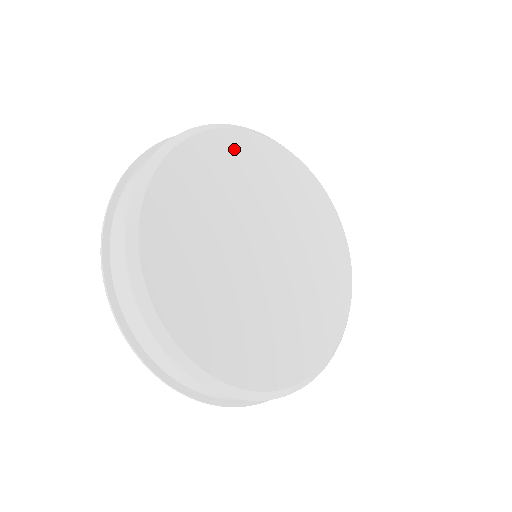
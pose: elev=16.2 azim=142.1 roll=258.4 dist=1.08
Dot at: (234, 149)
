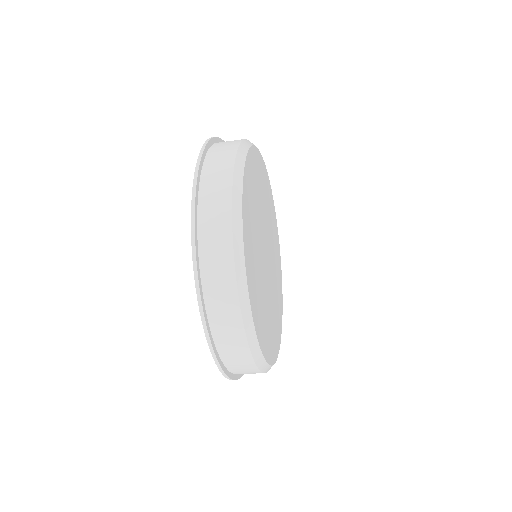
Dot at: (271, 202)
